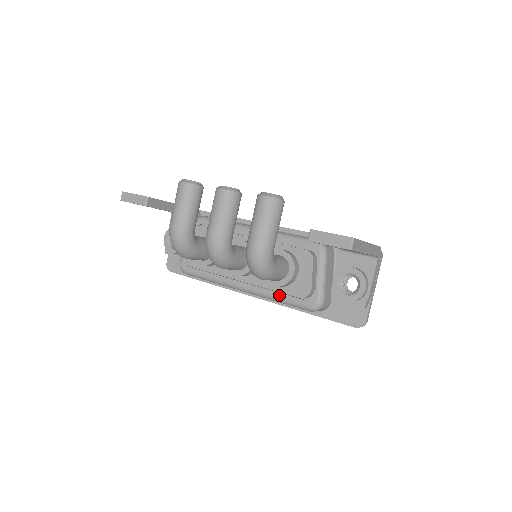
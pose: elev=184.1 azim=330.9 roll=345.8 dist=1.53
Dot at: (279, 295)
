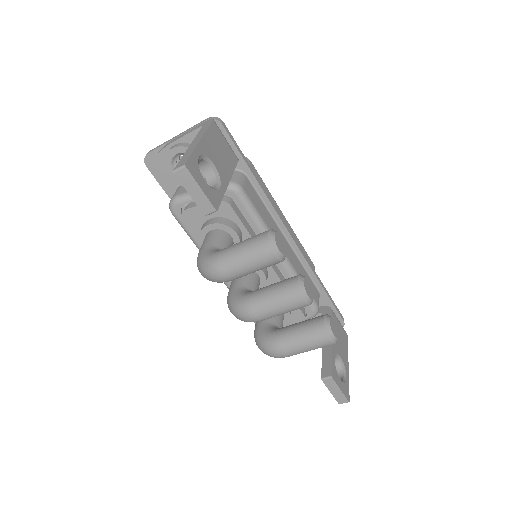
Dot at: occluded
